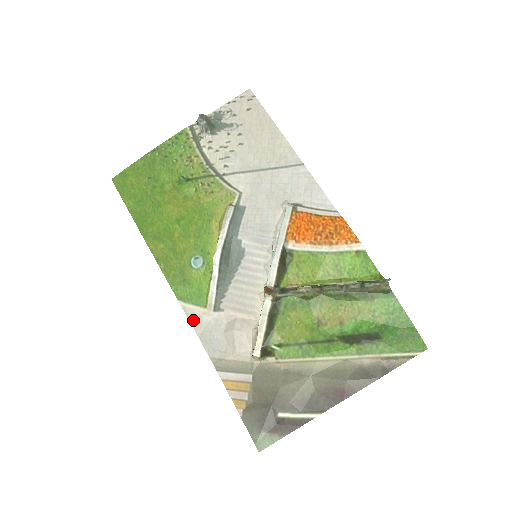
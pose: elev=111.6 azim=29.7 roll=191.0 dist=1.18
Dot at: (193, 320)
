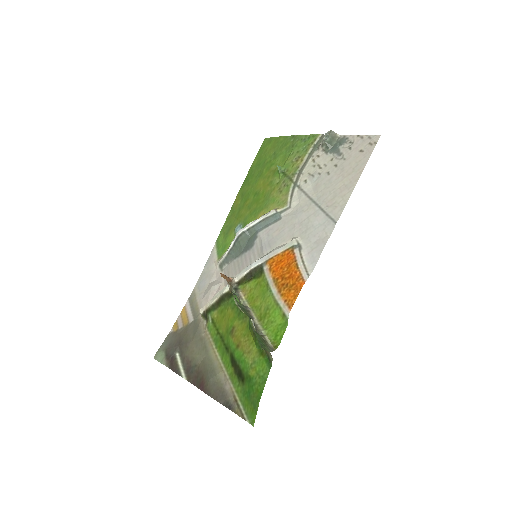
Dot at: (209, 260)
